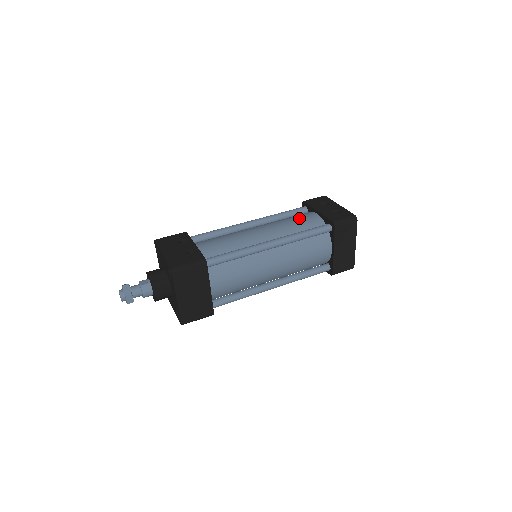
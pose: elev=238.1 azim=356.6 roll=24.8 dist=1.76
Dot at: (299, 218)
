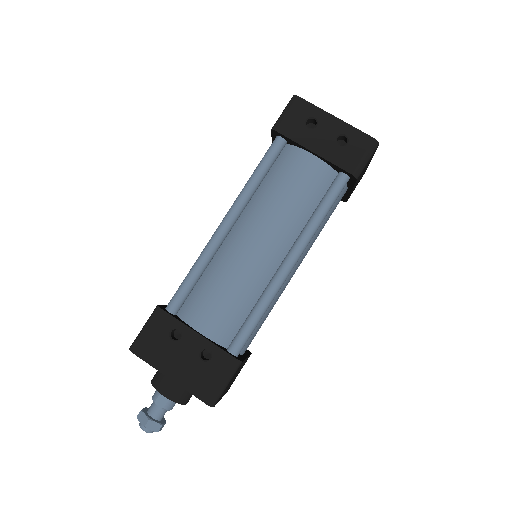
Dot at: (294, 181)
